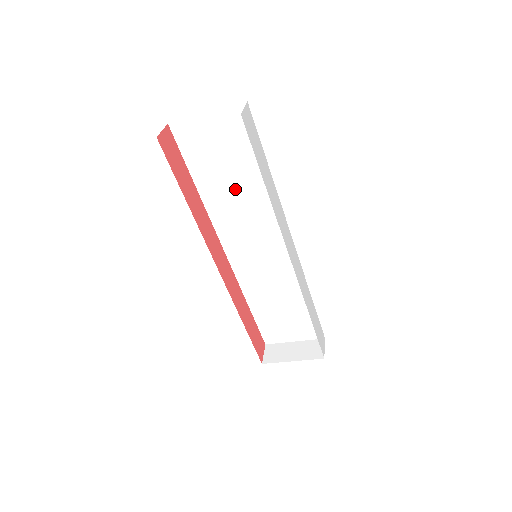
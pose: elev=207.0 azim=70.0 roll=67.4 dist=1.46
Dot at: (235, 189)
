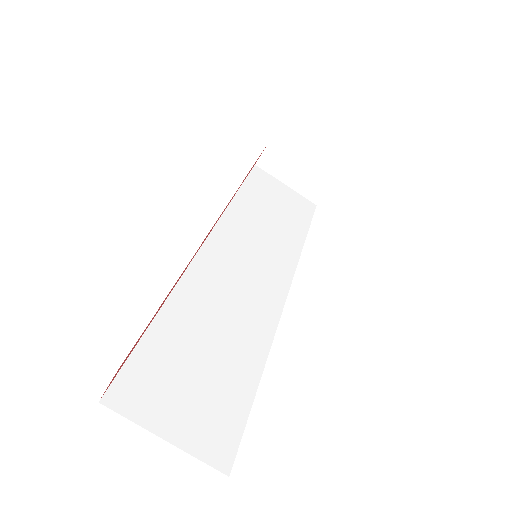
Dot at: (267, 222)
